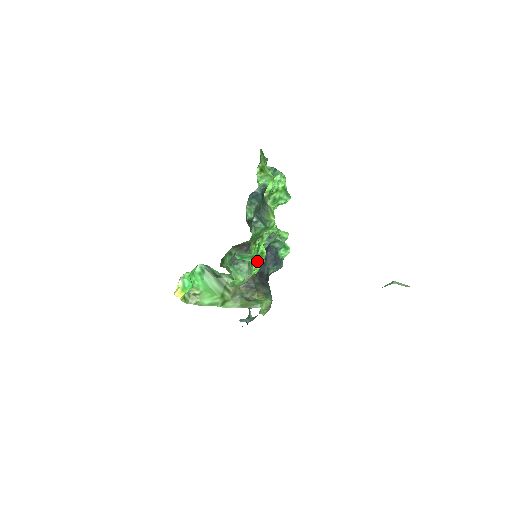
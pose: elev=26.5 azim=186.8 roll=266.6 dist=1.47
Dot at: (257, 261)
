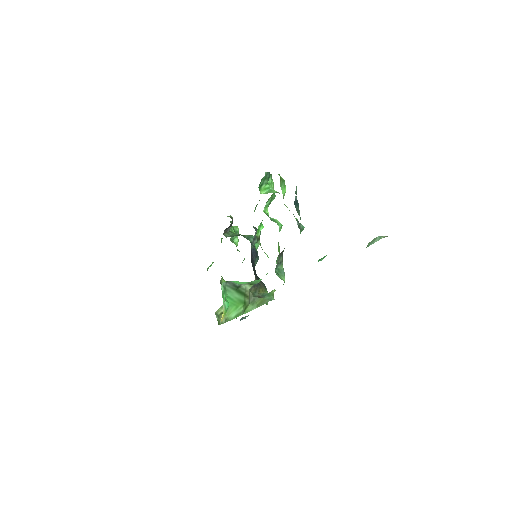
Dot at: occluded
